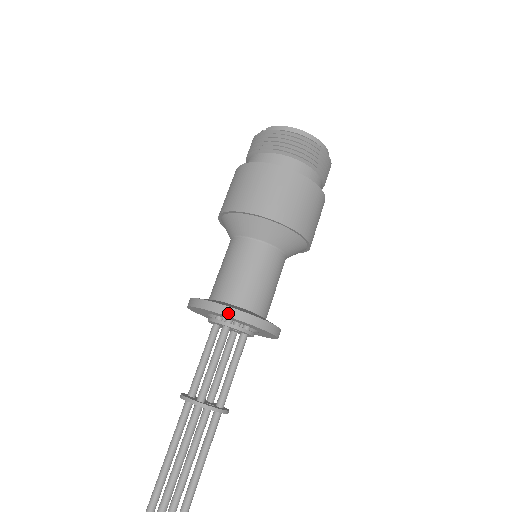
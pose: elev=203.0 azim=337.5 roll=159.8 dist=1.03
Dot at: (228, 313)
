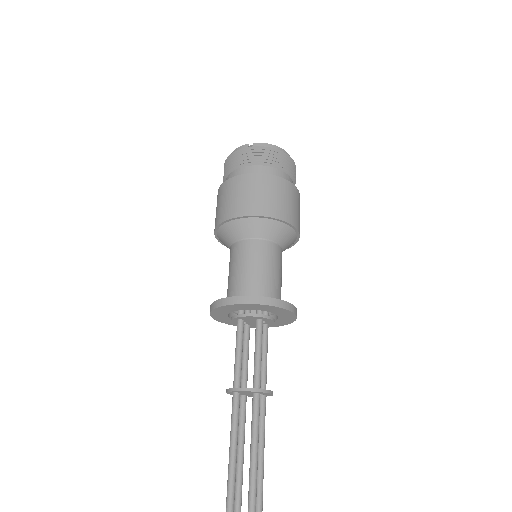
Dot at: (281, 305)
